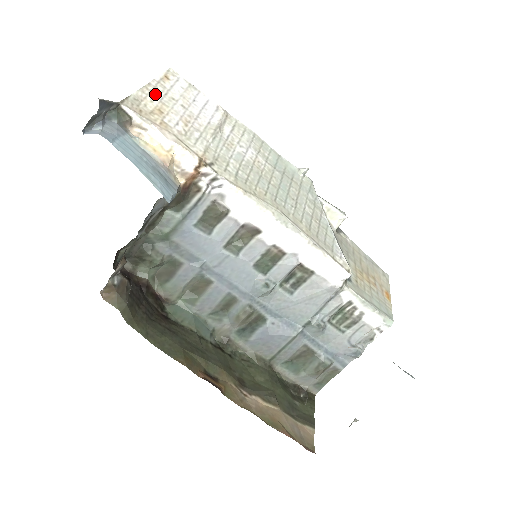
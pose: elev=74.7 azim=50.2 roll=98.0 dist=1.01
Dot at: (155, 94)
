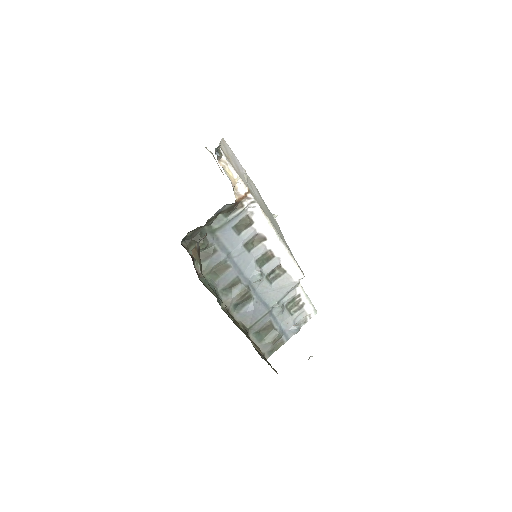
Dot at: (224, 148)
